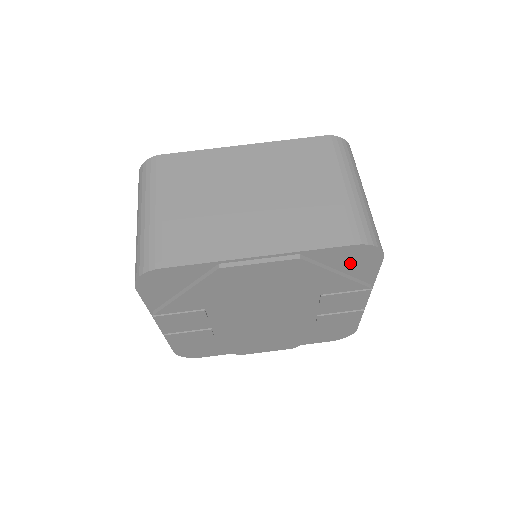
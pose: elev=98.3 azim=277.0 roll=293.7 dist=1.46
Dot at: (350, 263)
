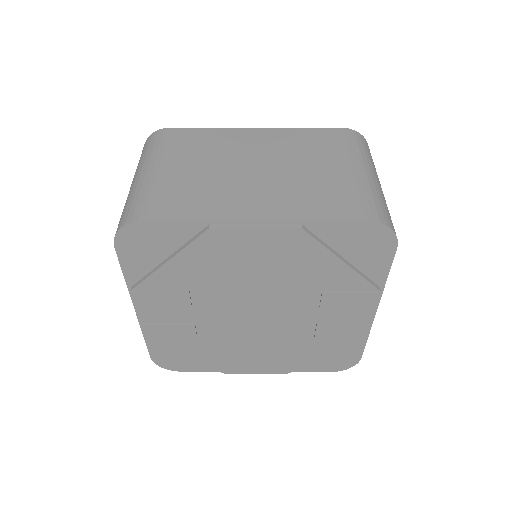
Dot at: (358, 249)
